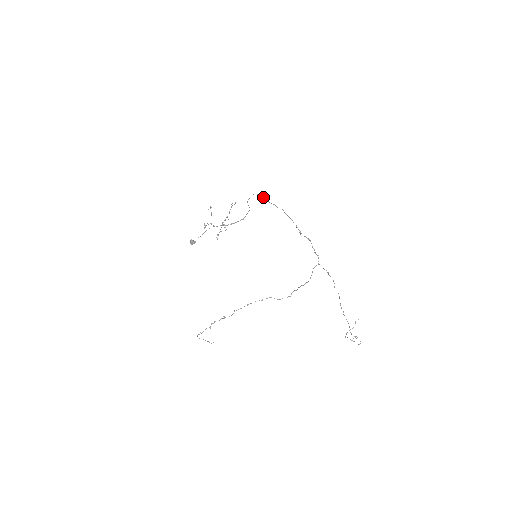
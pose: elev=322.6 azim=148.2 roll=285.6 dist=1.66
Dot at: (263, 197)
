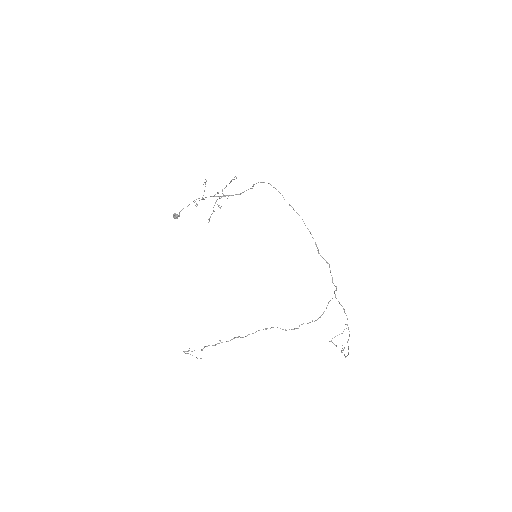
Dot at: occluded
